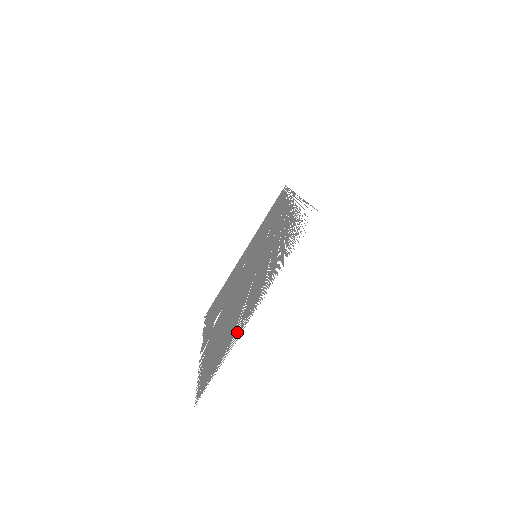
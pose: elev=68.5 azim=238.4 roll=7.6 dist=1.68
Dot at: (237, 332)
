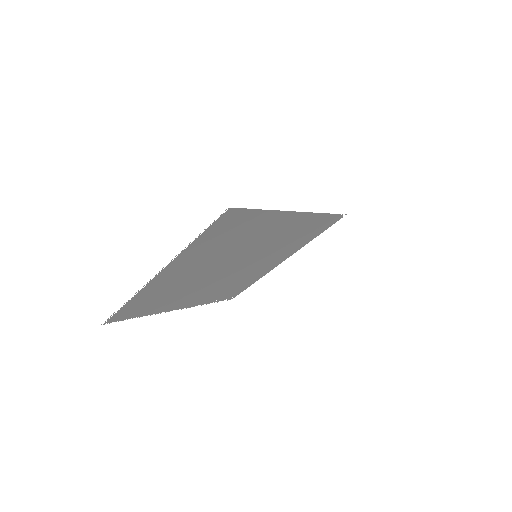
Dot at: (153, 287)
